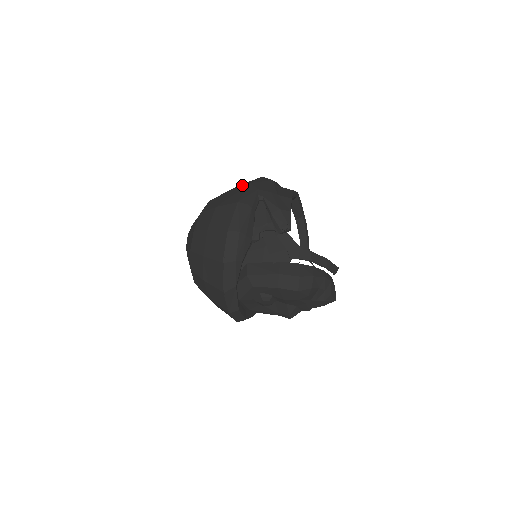
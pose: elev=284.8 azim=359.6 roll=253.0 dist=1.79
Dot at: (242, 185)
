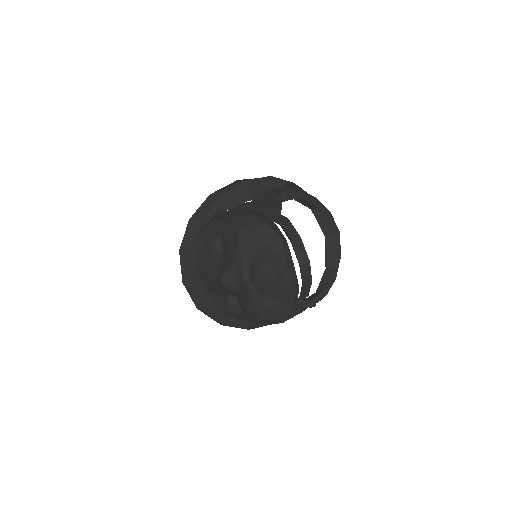
Dot at: occluded
